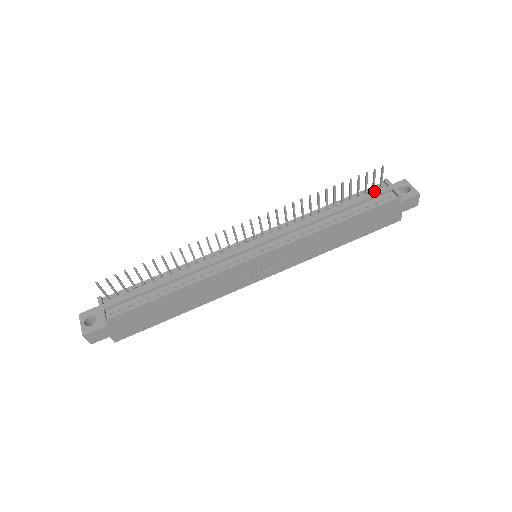
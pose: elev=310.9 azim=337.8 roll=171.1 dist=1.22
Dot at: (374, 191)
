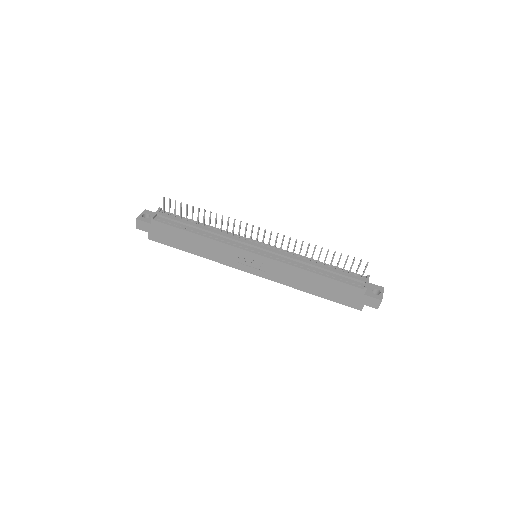
Dot at: (355, 276)
